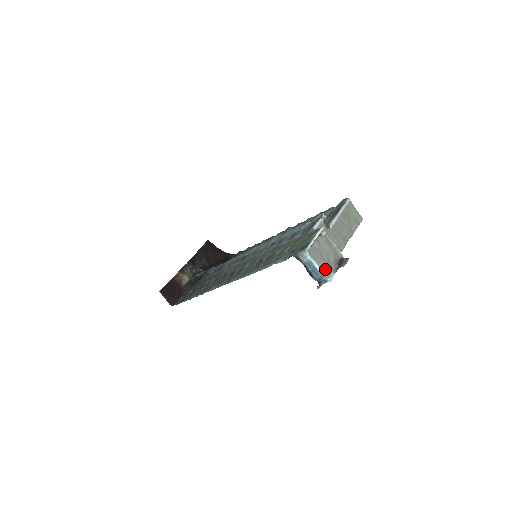
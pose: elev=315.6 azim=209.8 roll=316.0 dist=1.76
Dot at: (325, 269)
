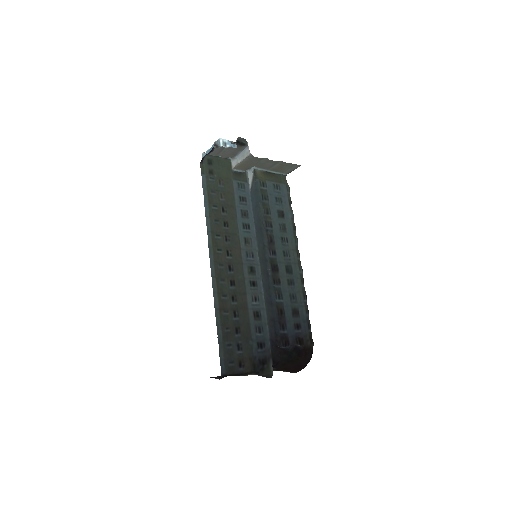
Dot at: occluded
